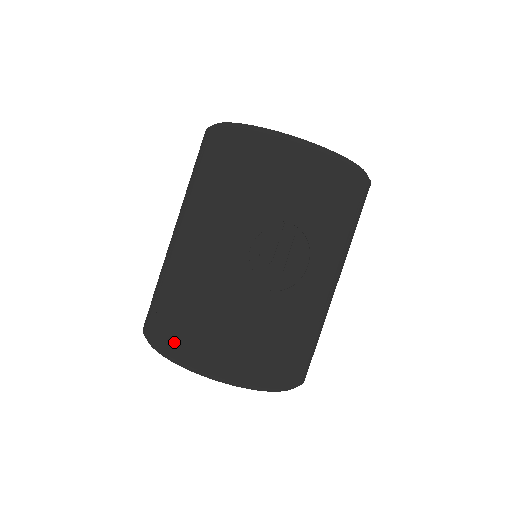
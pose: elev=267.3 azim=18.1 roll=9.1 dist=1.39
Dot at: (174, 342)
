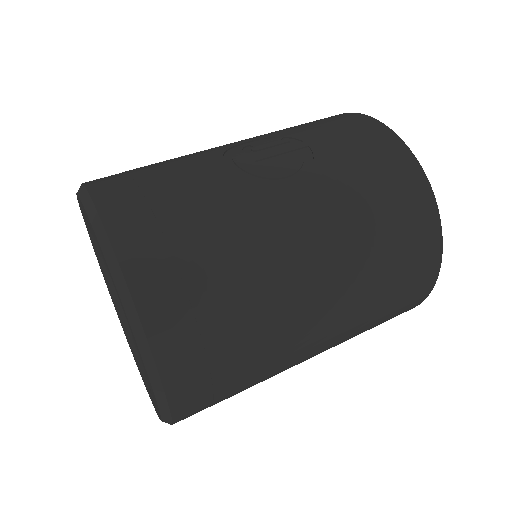
Dot at: occluded
